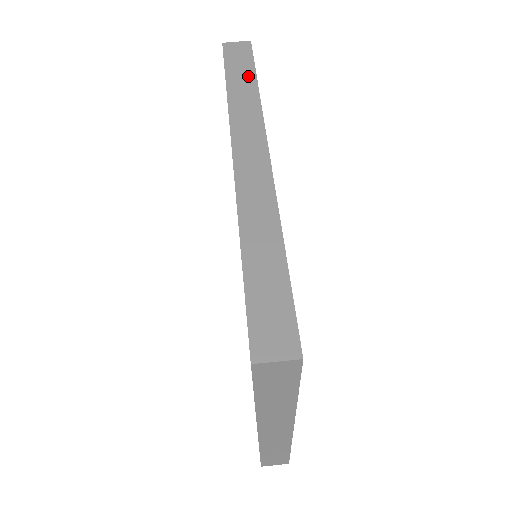
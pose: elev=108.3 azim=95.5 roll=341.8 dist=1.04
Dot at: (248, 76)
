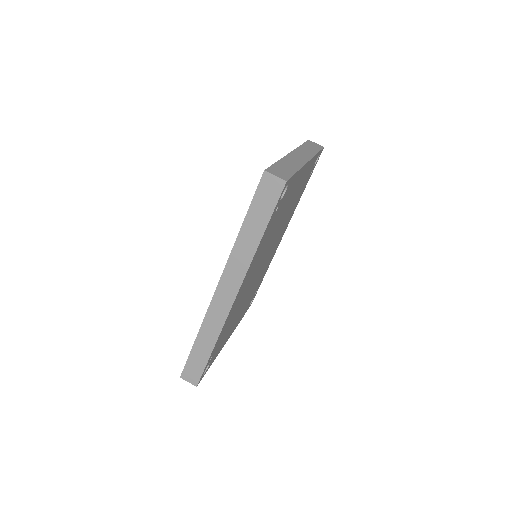
Dot at: (260, 225)
